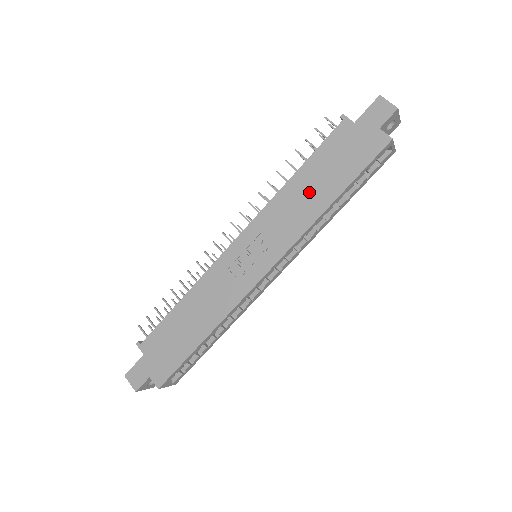
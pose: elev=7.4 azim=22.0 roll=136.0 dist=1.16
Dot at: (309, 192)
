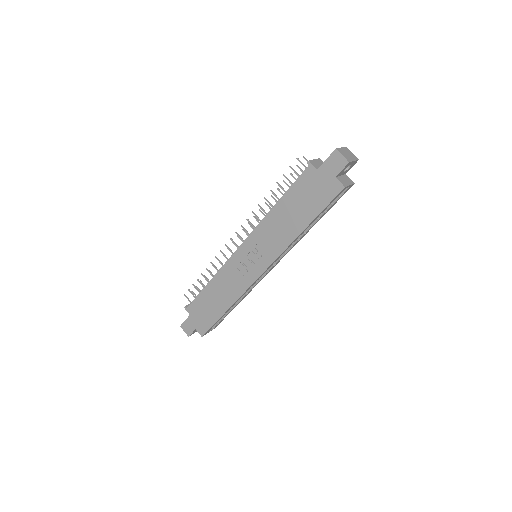
Dot at: (287, 220)
